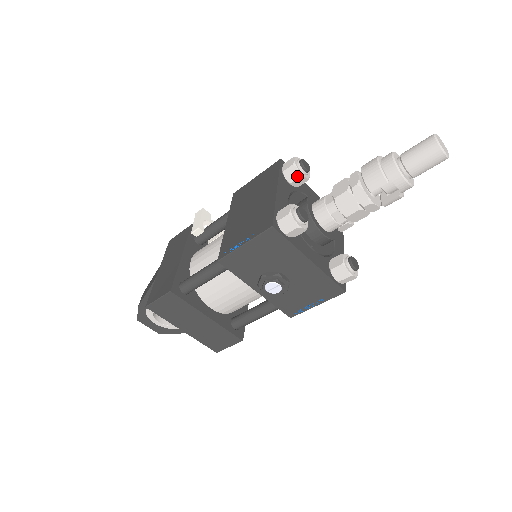
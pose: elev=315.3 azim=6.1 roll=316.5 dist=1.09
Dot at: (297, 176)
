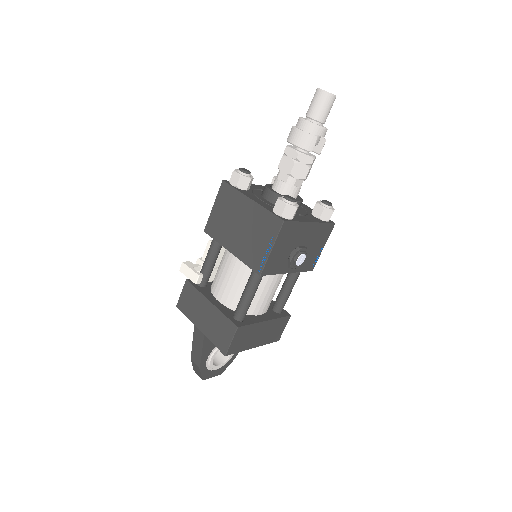
Dot at: (248, 181)
